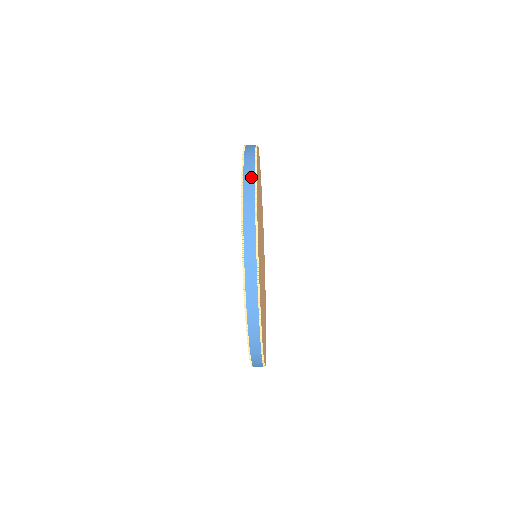
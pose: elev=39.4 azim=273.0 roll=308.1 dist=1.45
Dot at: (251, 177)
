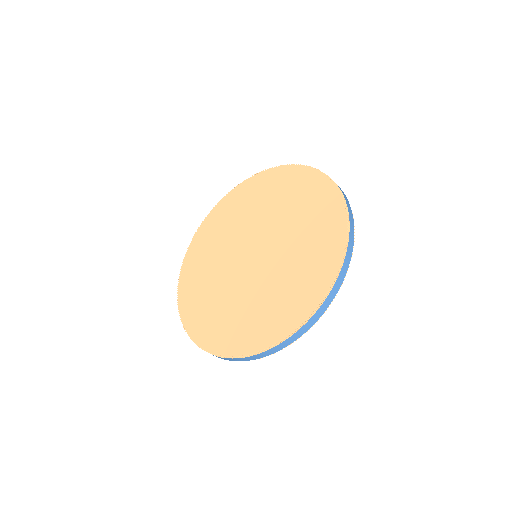
Dot at: (324, 310)
